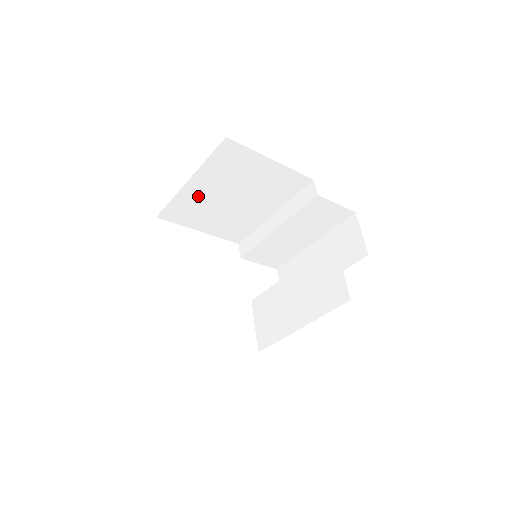
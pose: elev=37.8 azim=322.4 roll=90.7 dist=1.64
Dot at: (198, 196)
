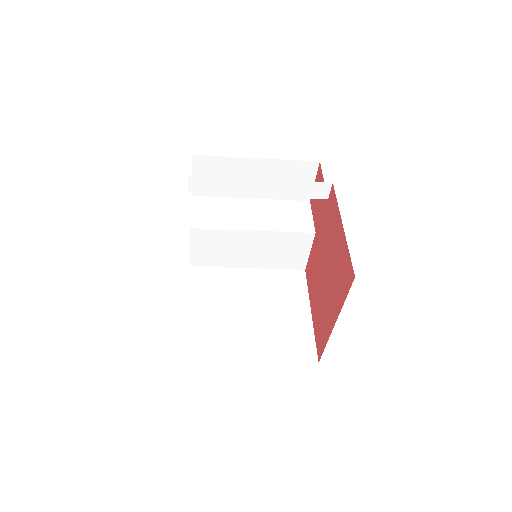
Dot at: occluded
